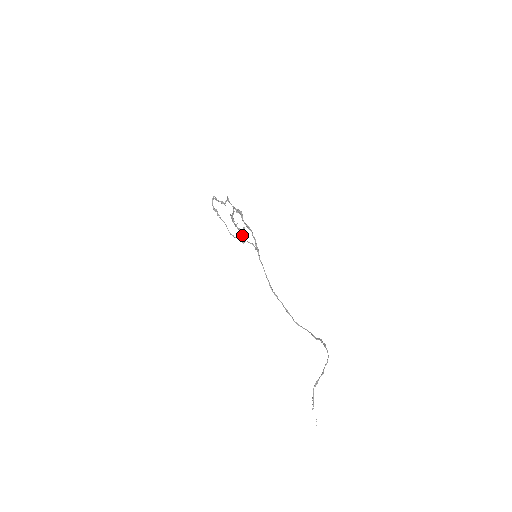
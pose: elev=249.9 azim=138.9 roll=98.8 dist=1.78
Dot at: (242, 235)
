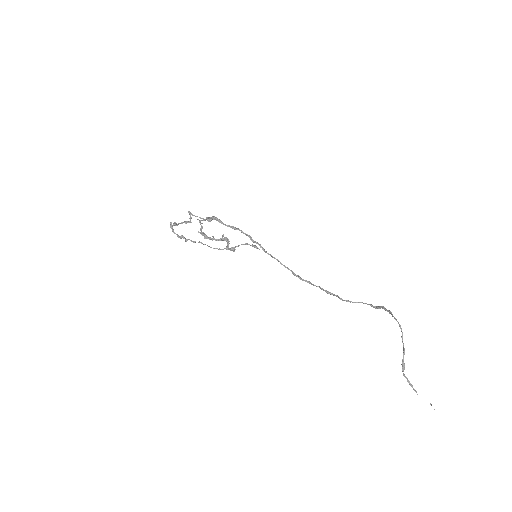
Dot at: occluded
